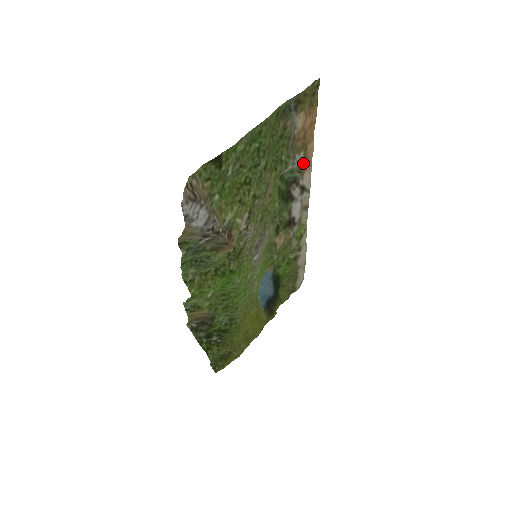
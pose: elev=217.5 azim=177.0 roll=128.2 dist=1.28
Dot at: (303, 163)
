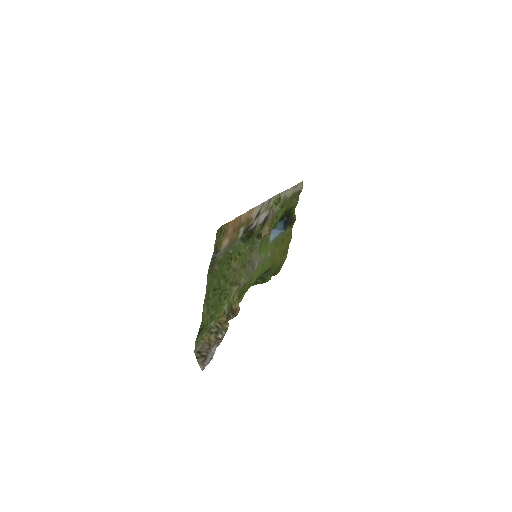
Dot at: (246, 222)
